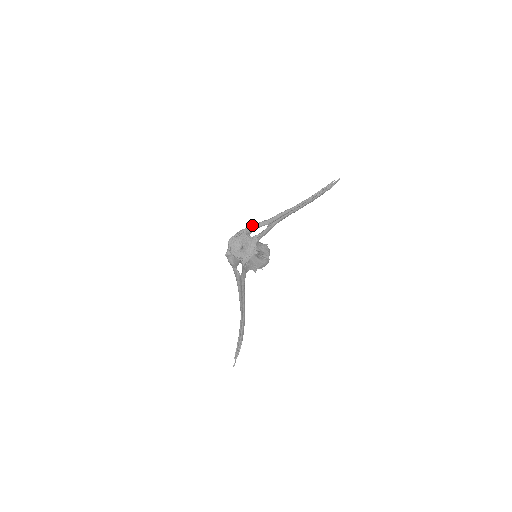
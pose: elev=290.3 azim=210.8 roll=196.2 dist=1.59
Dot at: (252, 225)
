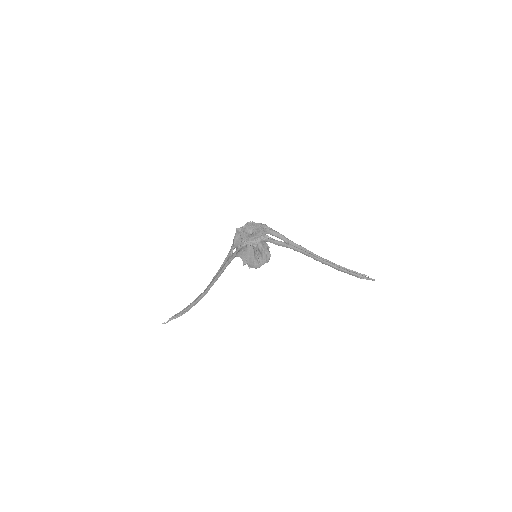
Dot at: occluded
